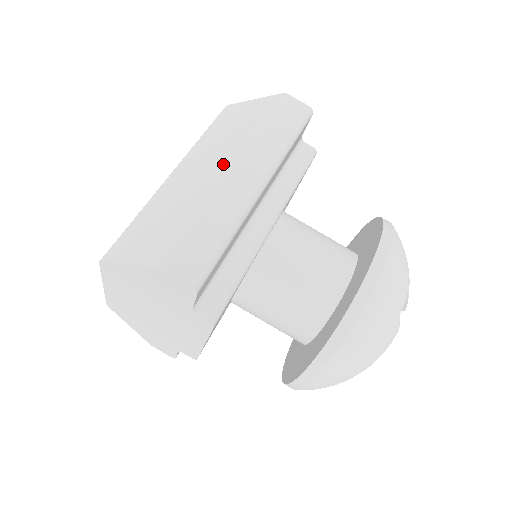
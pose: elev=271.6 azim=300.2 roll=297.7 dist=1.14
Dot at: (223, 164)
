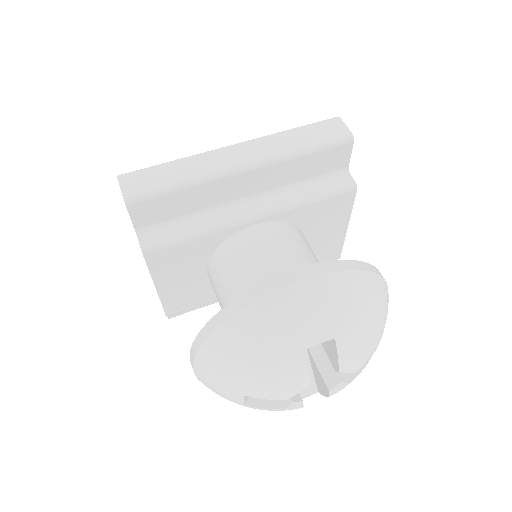
Dot at: occluded
